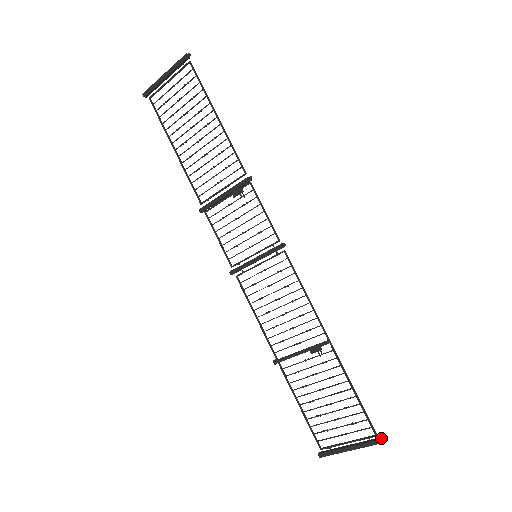
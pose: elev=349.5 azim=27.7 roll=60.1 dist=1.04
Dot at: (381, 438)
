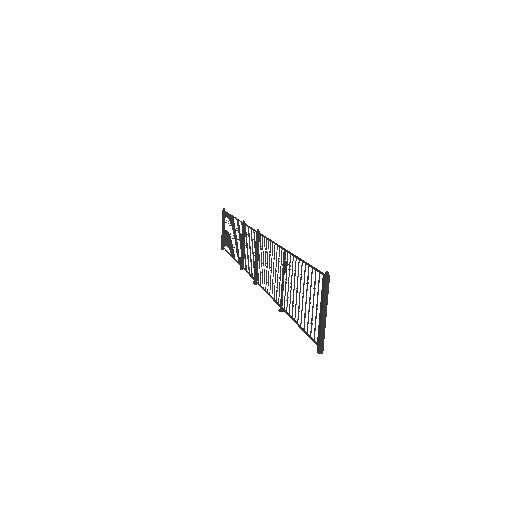
Dot at: (326, 272)
